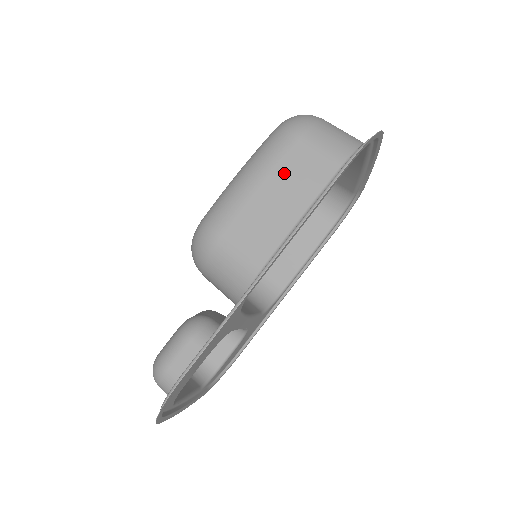
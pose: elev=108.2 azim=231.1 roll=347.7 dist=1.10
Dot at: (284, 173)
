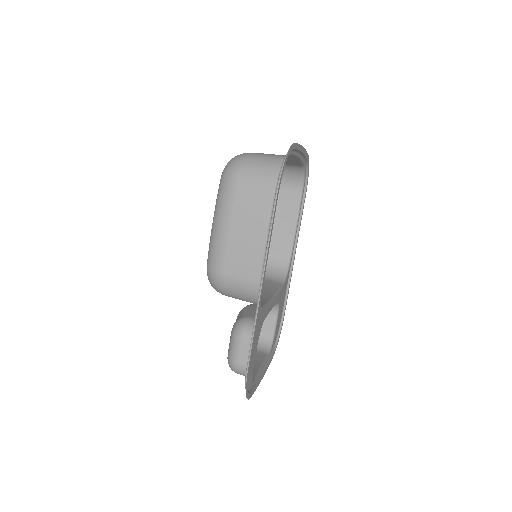
Dot at: (241, 213)
